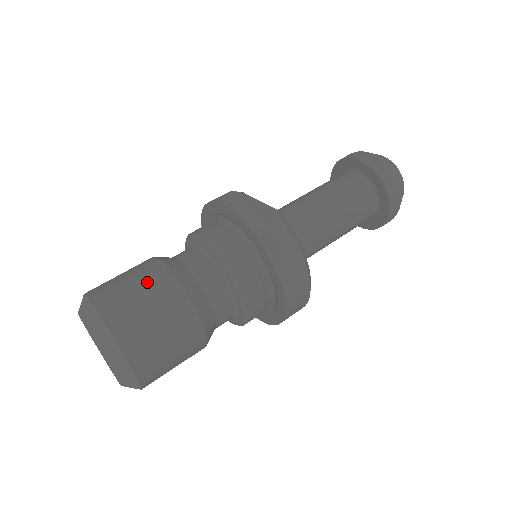
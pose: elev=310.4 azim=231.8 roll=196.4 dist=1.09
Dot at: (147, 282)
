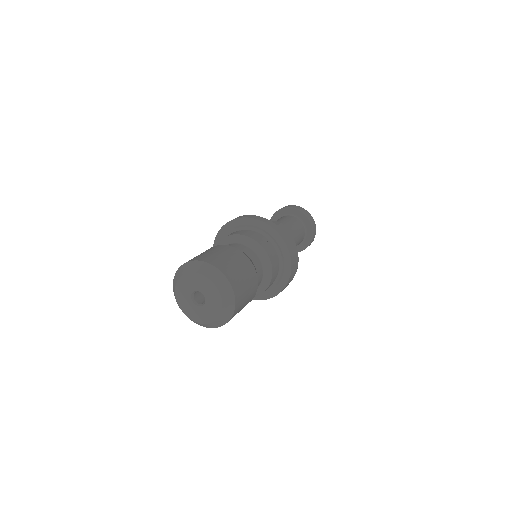
Dot at: (227, 252)
